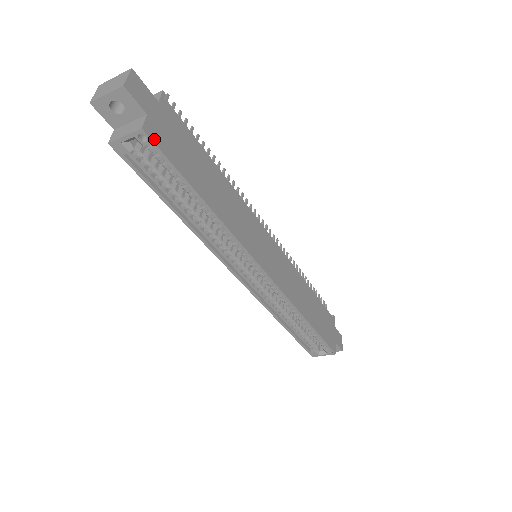
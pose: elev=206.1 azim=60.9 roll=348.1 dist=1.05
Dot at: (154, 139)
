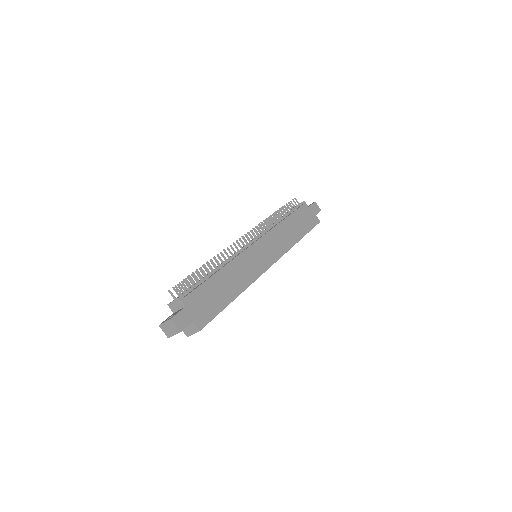
Dot at: (204, 324)
